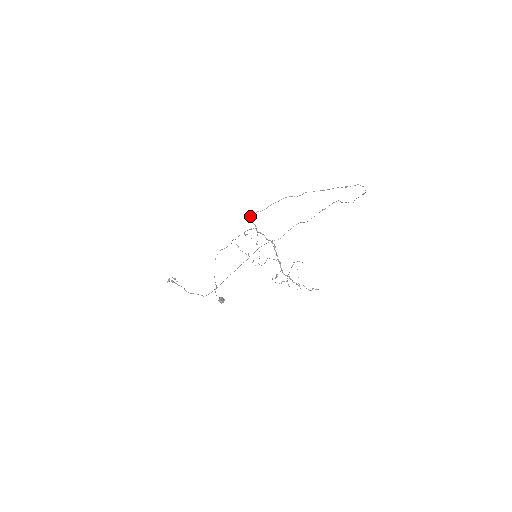
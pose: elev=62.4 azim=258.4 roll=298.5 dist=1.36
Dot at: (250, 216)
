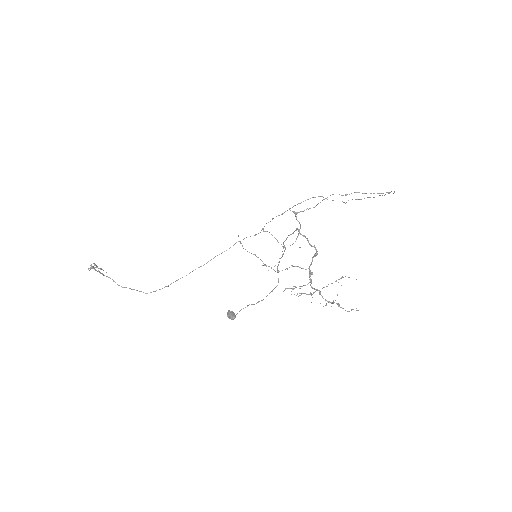
Dot at: (297, 213)
